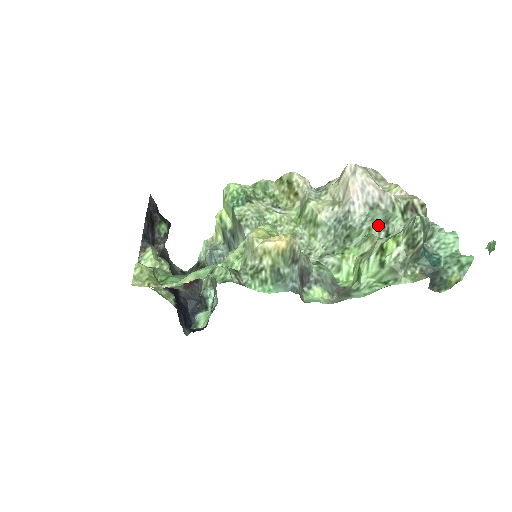
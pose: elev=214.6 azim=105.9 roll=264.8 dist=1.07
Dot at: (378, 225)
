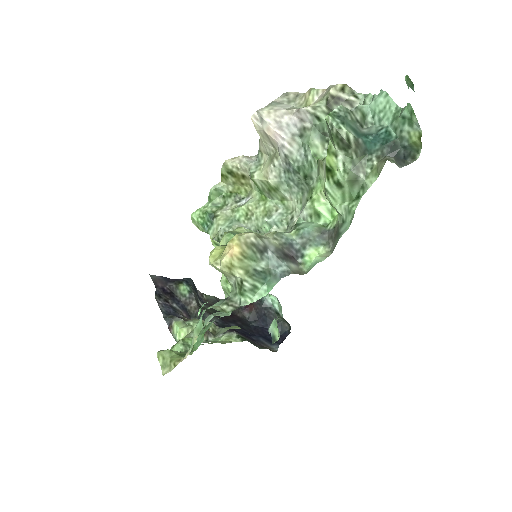
Dot at: (319, 144)
